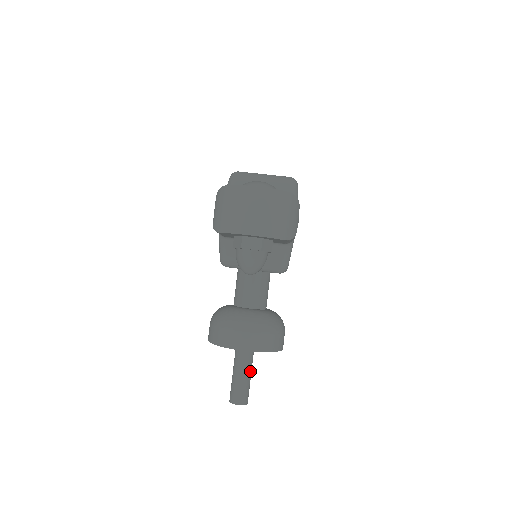
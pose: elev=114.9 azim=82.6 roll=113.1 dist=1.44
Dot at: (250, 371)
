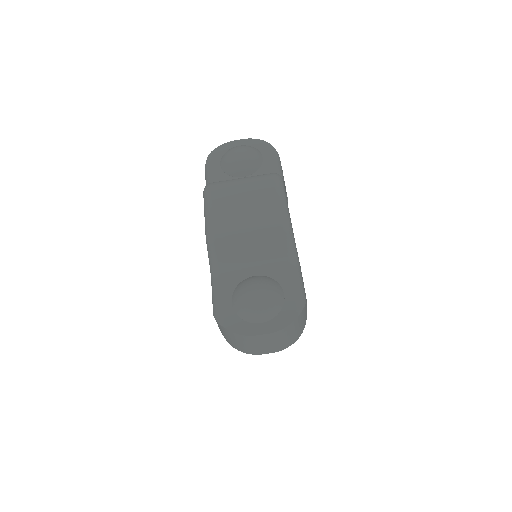
Dot at: occluded
